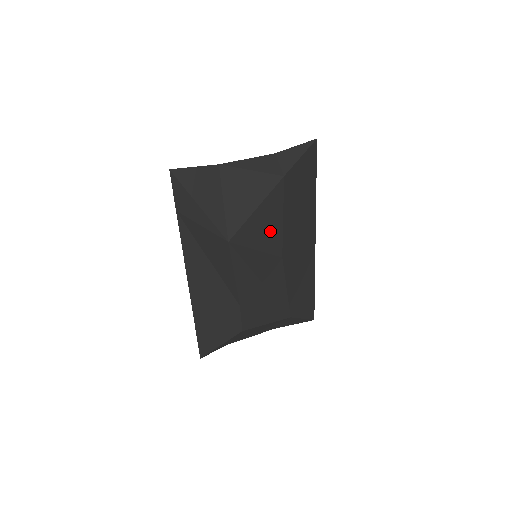
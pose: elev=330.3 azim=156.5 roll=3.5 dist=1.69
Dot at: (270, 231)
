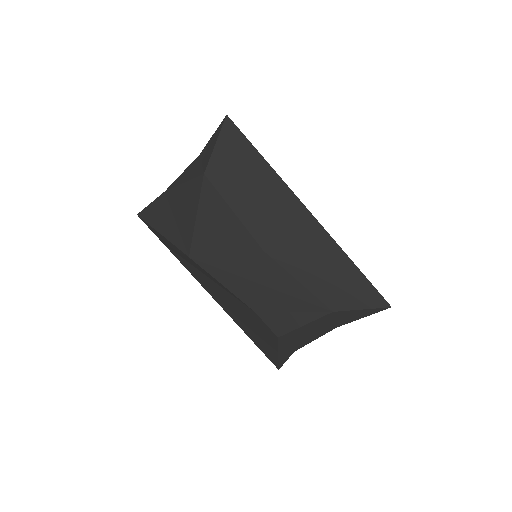
Dot at: (228, 230)
